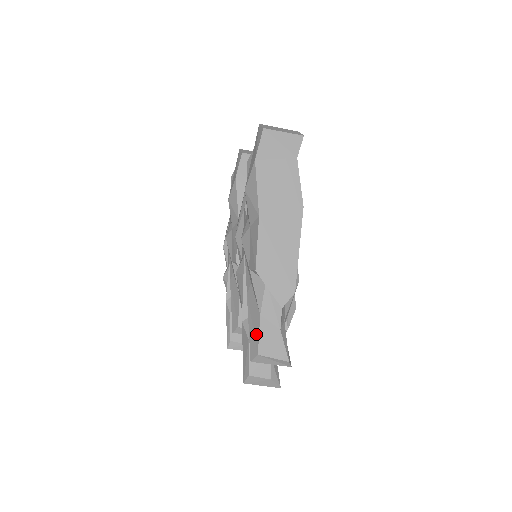
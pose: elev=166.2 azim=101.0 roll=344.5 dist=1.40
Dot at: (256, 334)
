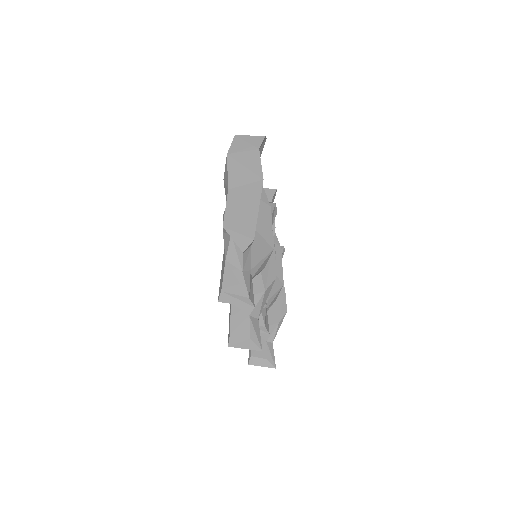
Dot at: (222, 277)
